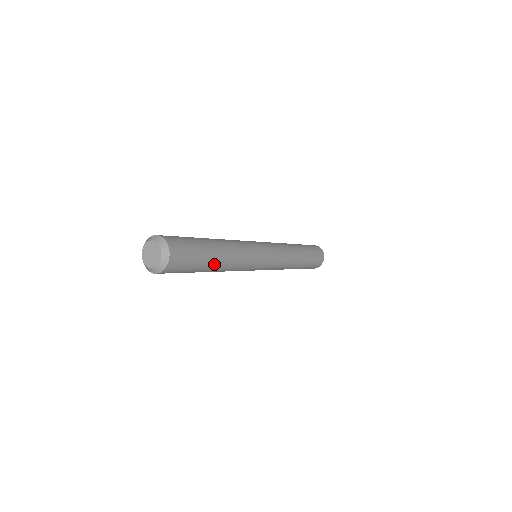
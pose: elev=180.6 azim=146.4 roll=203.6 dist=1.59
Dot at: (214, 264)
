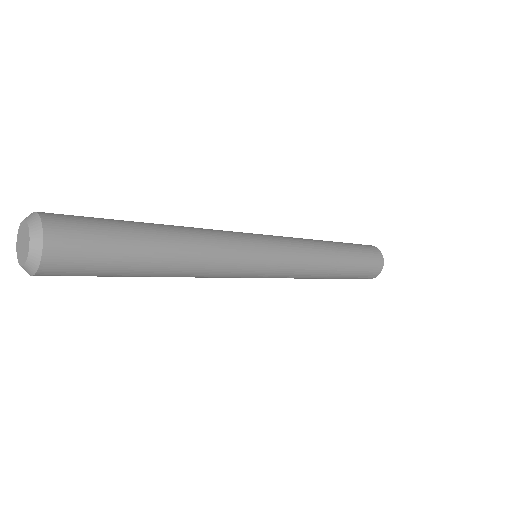
Dot at: (148, 274)
